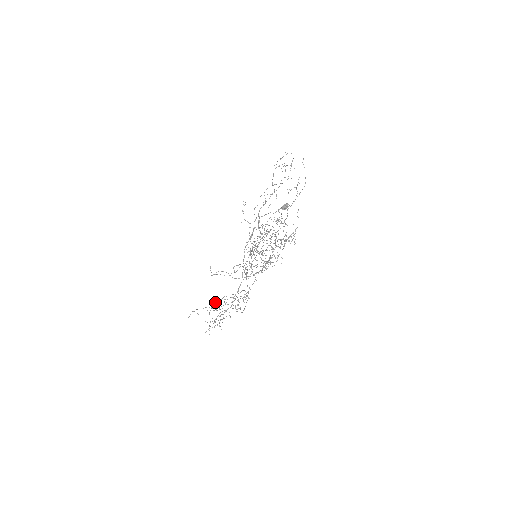
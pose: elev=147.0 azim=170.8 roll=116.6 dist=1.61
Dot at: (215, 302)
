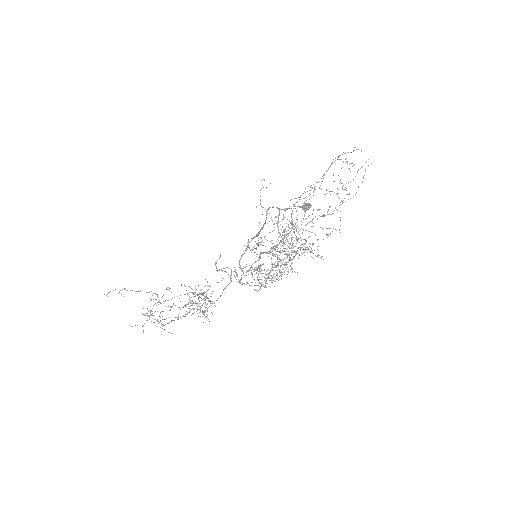
Dot at: occluded
